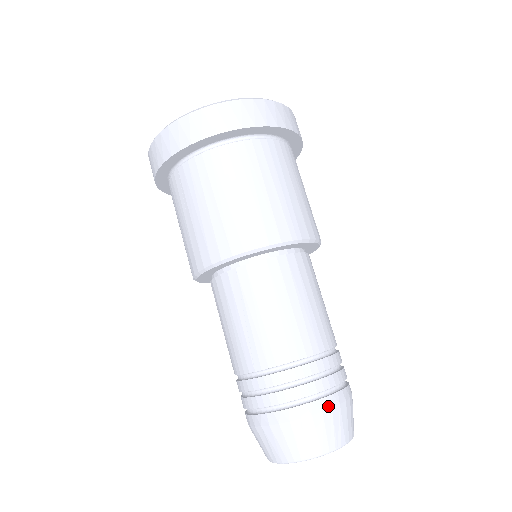
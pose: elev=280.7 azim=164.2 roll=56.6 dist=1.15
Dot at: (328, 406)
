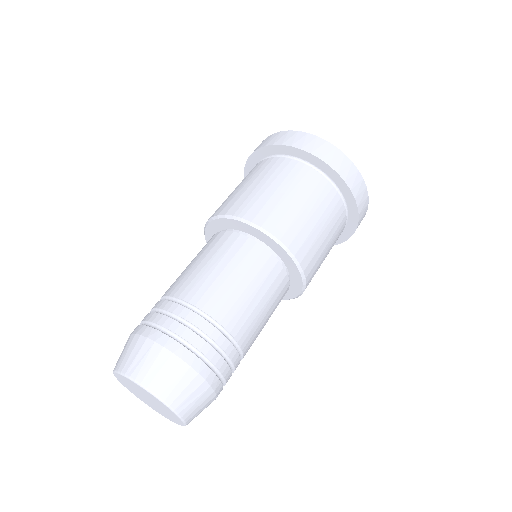
Dot at: (147, 334)
